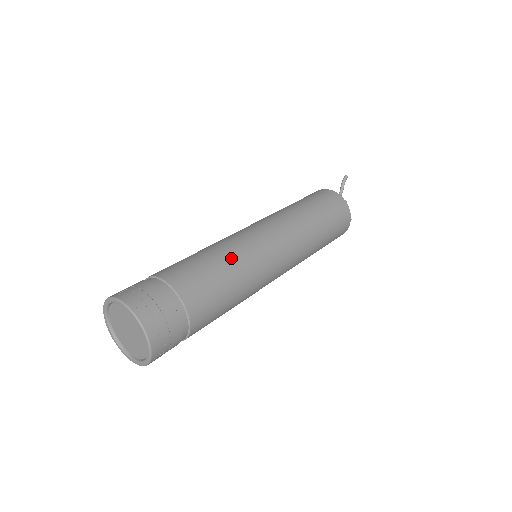
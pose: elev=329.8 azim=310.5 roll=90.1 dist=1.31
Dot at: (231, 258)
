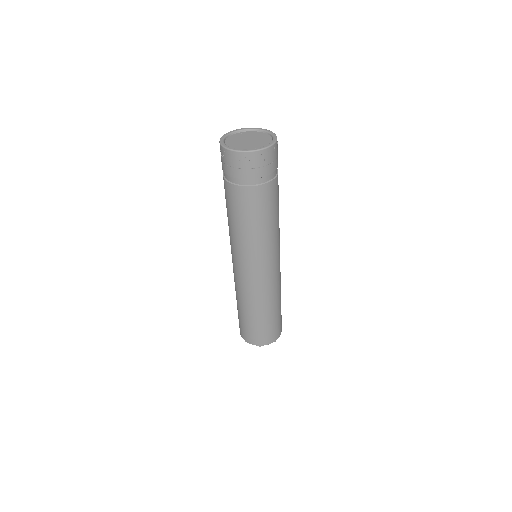
Dot at: occluded
